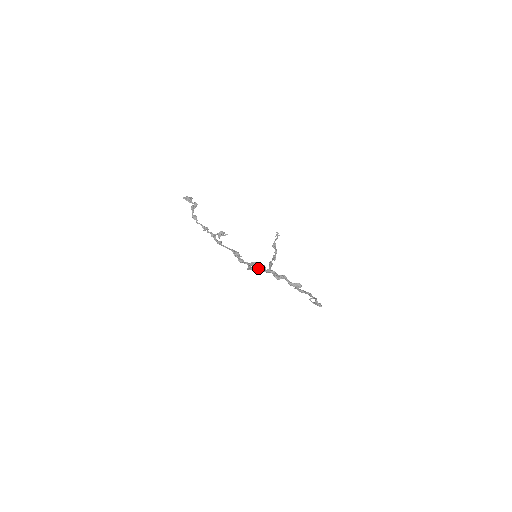
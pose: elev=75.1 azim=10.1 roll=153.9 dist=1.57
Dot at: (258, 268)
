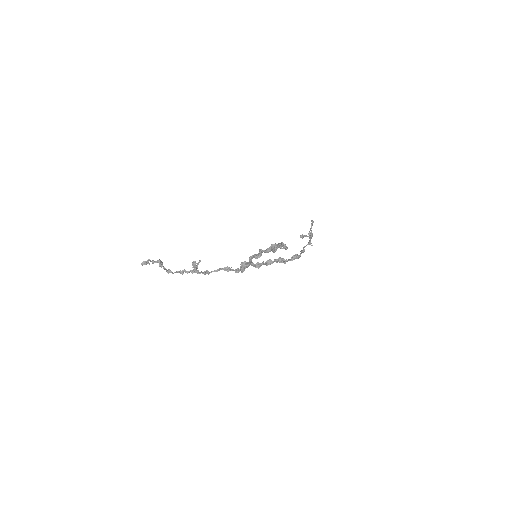
Dot at: (245, 264)
